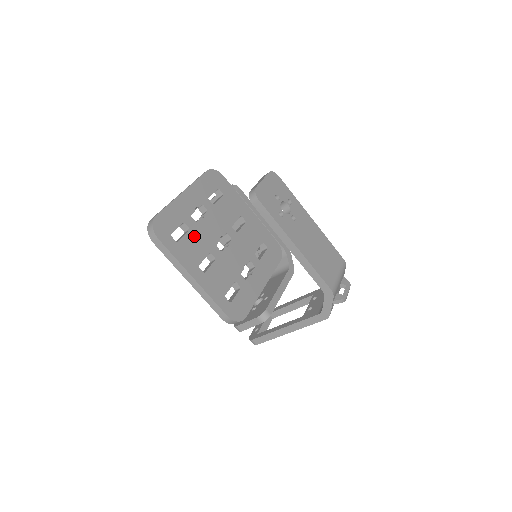
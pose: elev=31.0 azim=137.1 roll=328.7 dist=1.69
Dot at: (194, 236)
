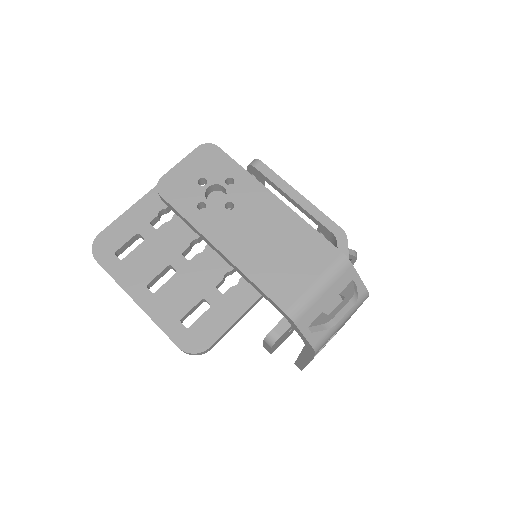
Dot at: (149, 248)
